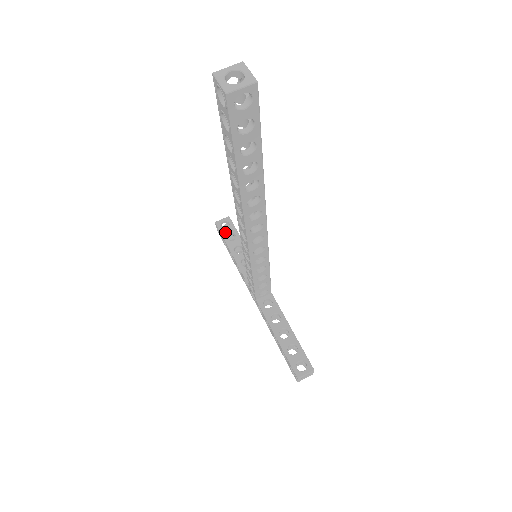
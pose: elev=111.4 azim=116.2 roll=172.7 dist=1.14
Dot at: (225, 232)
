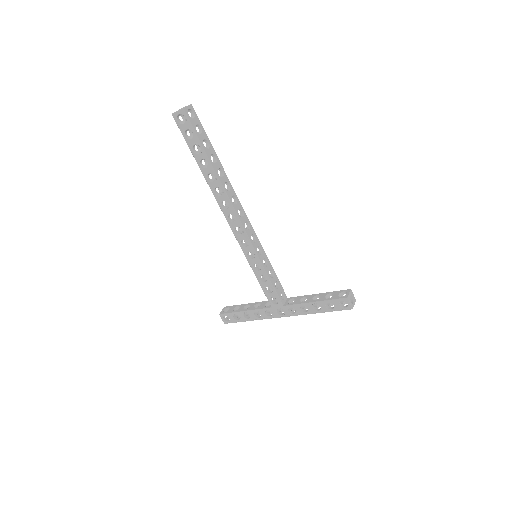
Dot at: (230, 311)
